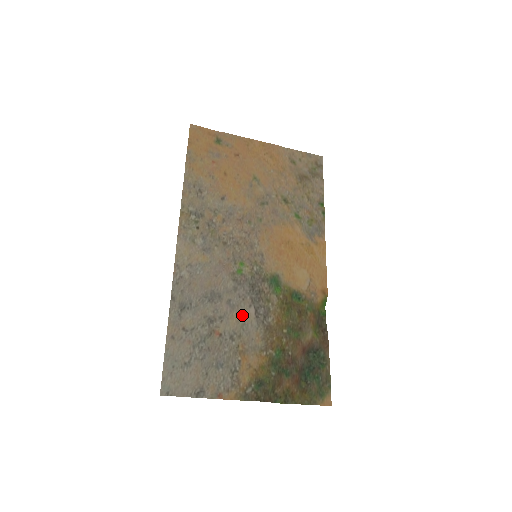
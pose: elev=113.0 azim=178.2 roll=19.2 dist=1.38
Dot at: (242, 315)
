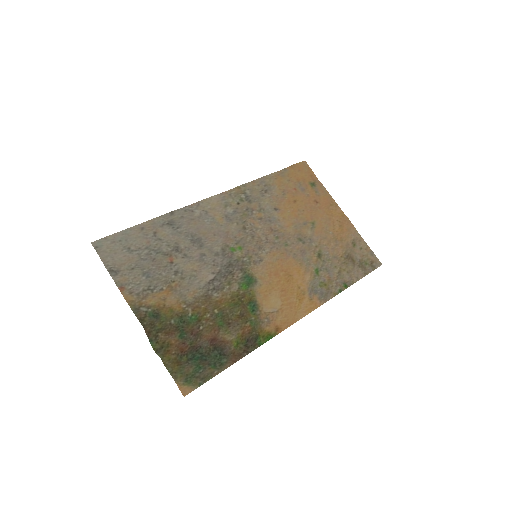
Dot at: (201, 270)
